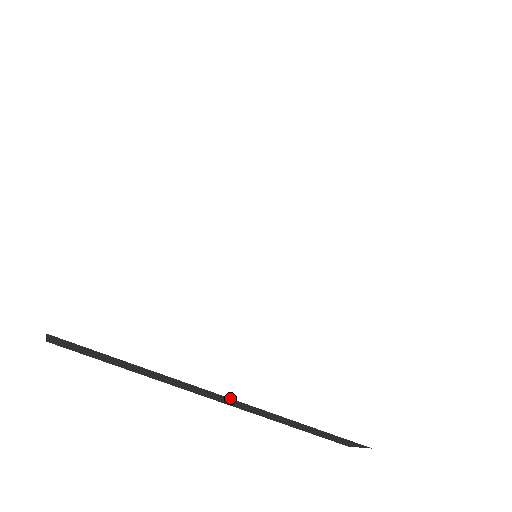
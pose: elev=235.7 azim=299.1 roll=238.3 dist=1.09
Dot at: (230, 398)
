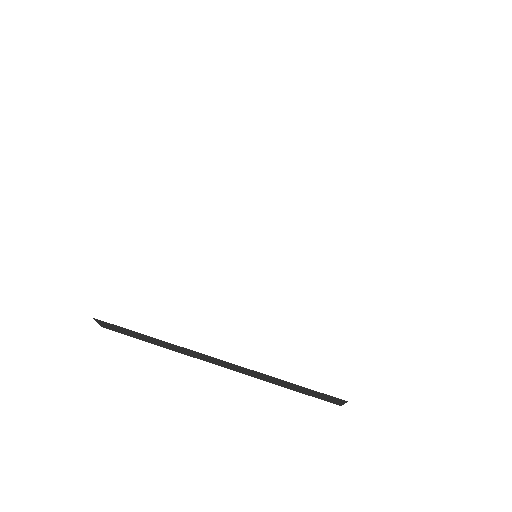
Dot at: occluded
